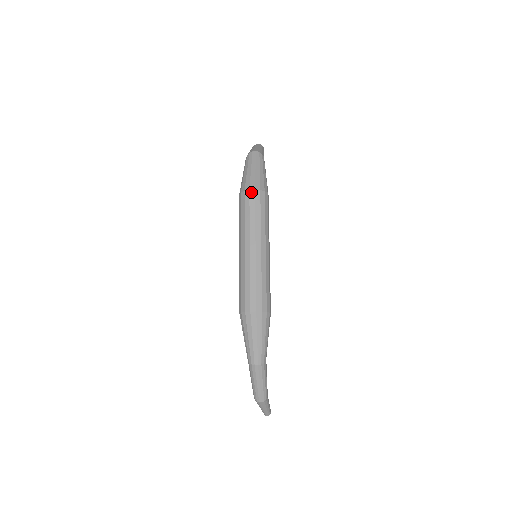
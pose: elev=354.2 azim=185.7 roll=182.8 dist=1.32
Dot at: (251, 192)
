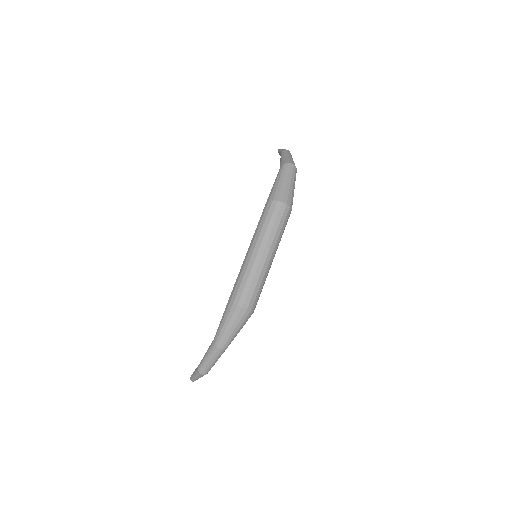
Dot at: (283, 205)
